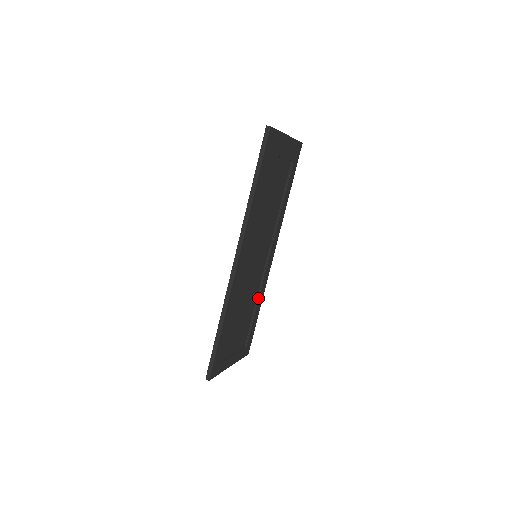
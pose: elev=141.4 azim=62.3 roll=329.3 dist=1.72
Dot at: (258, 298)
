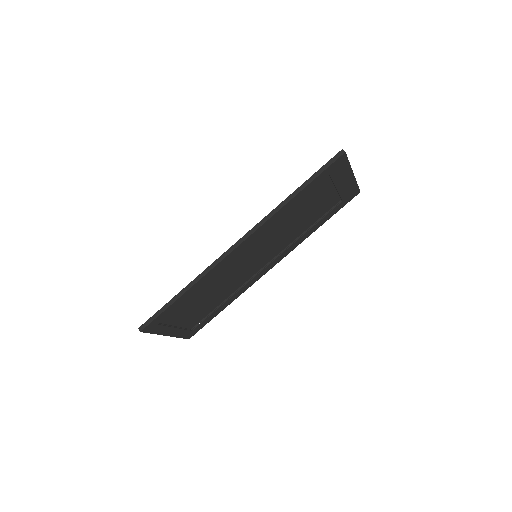
Dot at: (232, 295)
